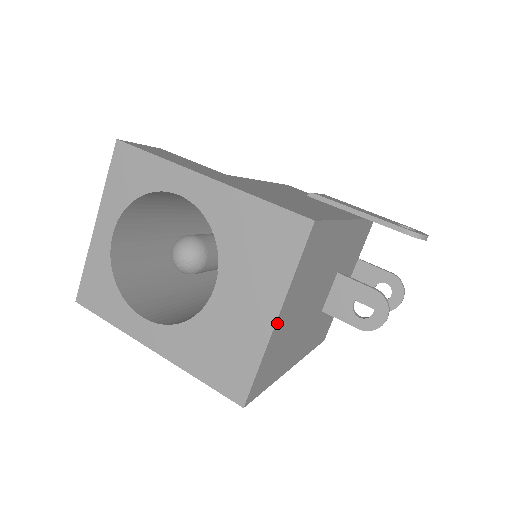
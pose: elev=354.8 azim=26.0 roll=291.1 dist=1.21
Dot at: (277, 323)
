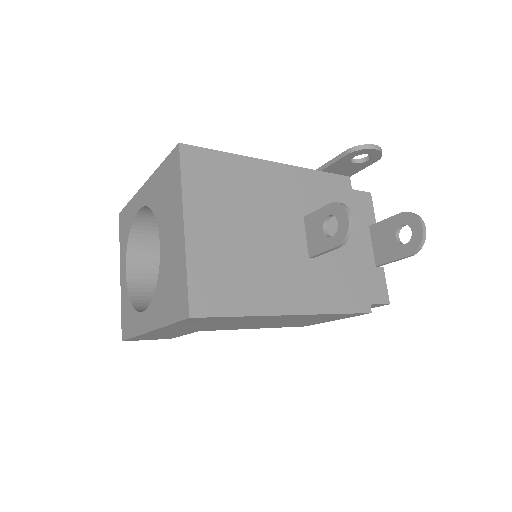
Dot at: (188, 231)
